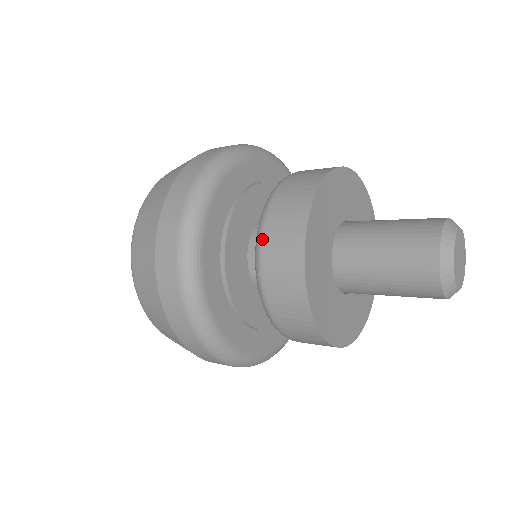
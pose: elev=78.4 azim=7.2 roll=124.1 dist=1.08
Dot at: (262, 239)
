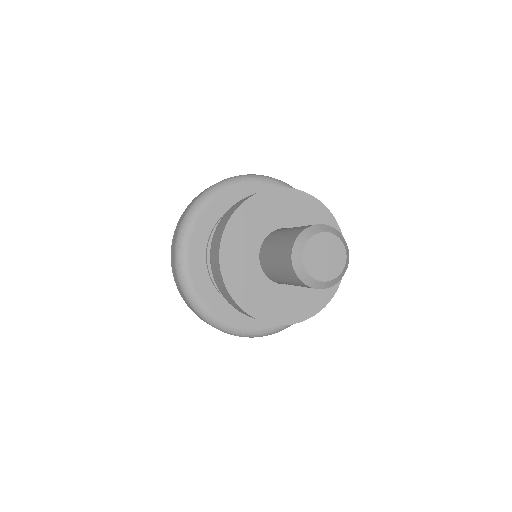
Dot at: (210, 258)
